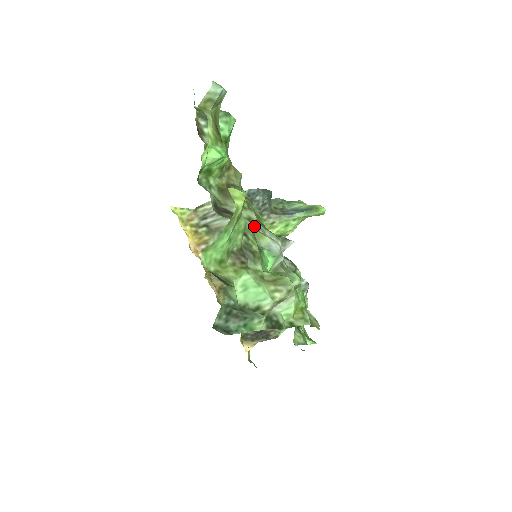
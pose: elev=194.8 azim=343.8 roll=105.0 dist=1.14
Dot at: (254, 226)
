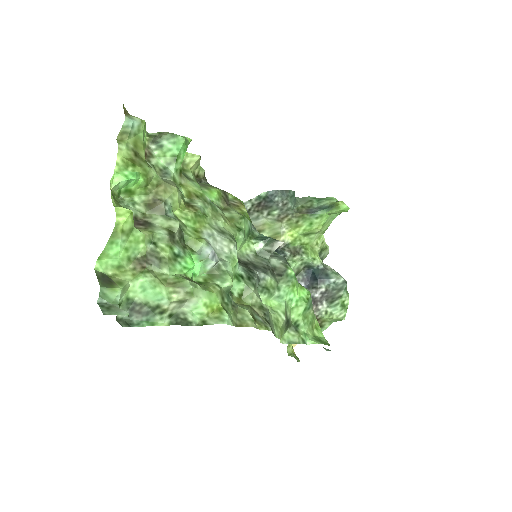
Dot at: (196, 233)
